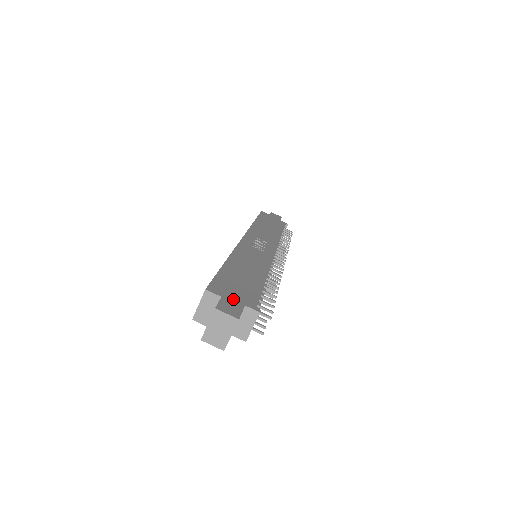
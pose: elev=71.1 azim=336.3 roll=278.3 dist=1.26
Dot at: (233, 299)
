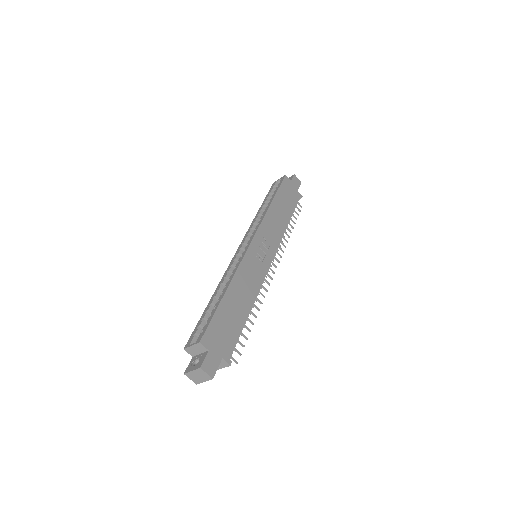
Dot at: (216, 352)
